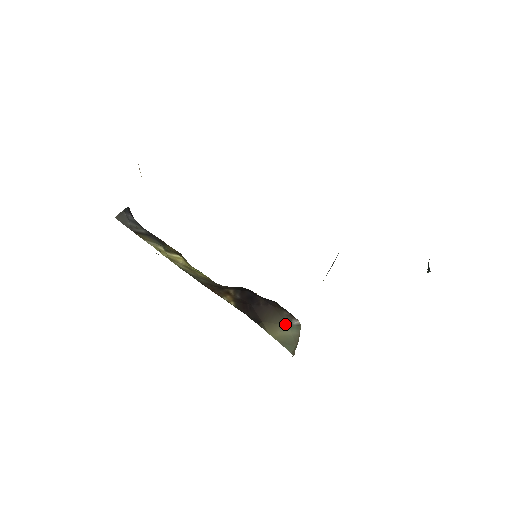
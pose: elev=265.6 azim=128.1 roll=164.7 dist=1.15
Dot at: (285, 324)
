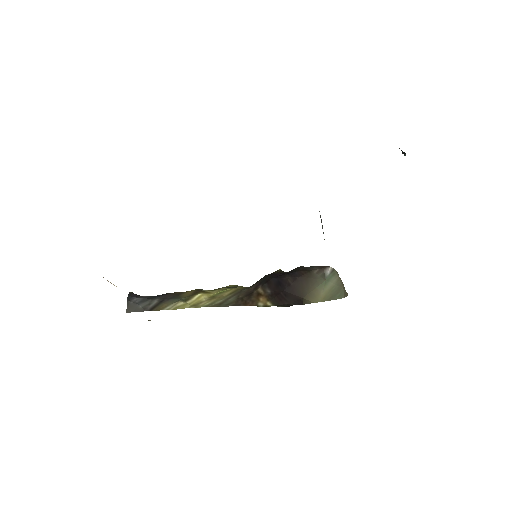
Dot at: (322, 282)
